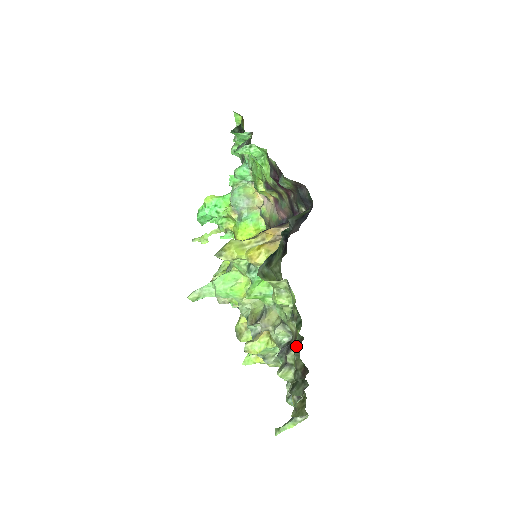
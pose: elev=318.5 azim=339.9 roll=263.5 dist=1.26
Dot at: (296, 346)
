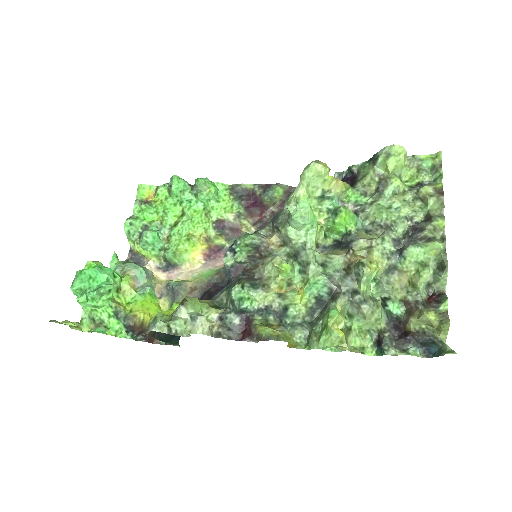
Dot at: (430, 216)
